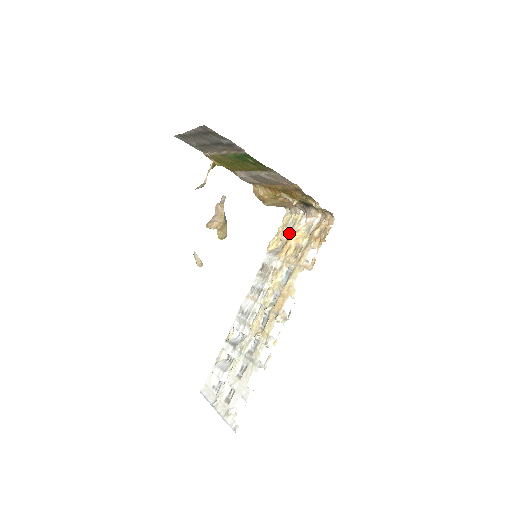
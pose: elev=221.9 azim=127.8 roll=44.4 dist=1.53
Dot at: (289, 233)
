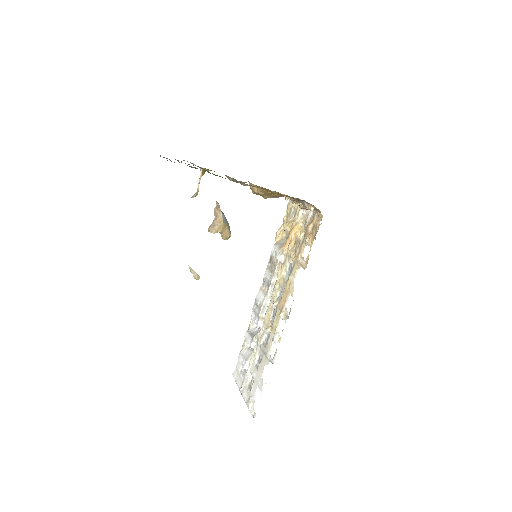
Dot at: (291, 224)
